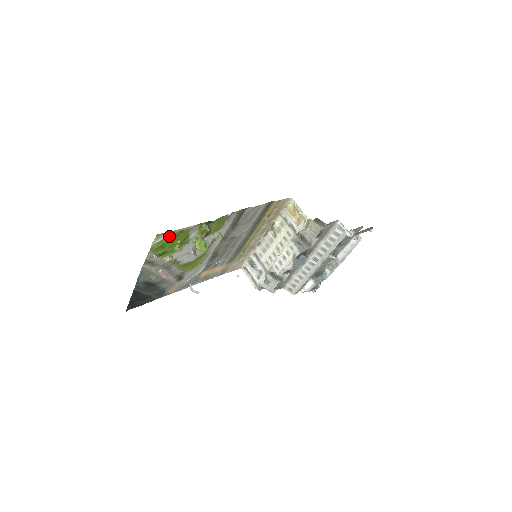
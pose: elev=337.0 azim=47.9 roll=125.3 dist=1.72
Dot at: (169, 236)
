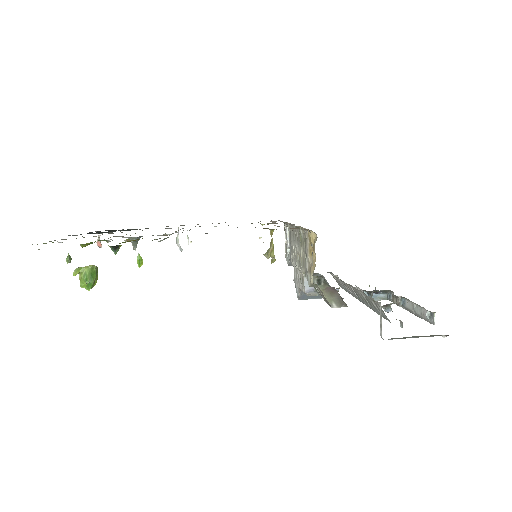
Dot at: occluded
